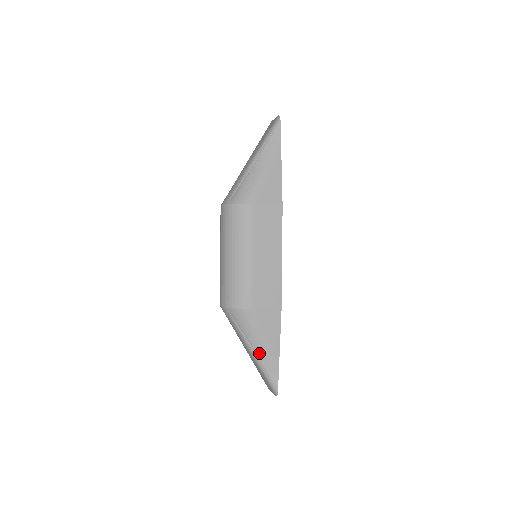
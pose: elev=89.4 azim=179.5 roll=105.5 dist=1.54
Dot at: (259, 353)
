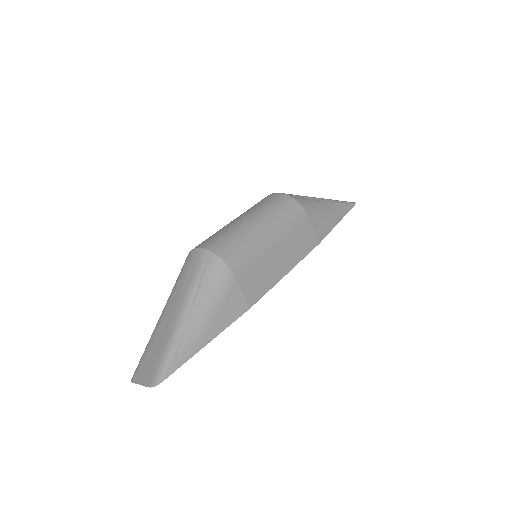
Dot at: (191, 321)
